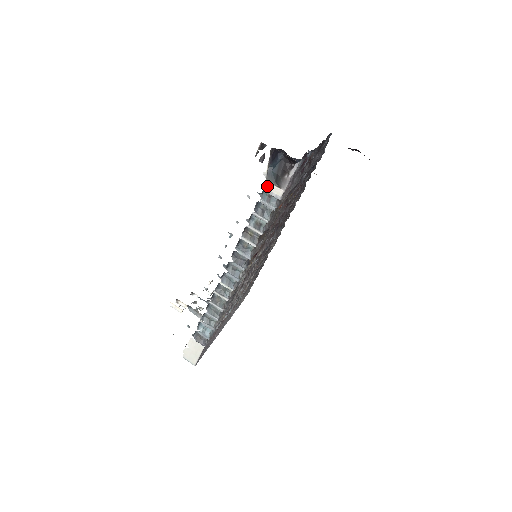
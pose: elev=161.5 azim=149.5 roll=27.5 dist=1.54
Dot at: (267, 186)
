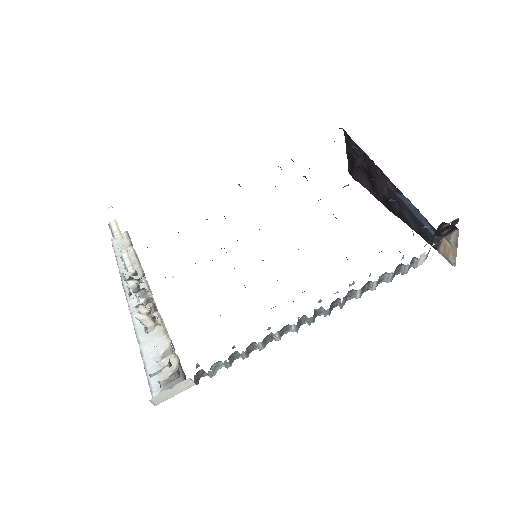
Dot at: (423, 256)
